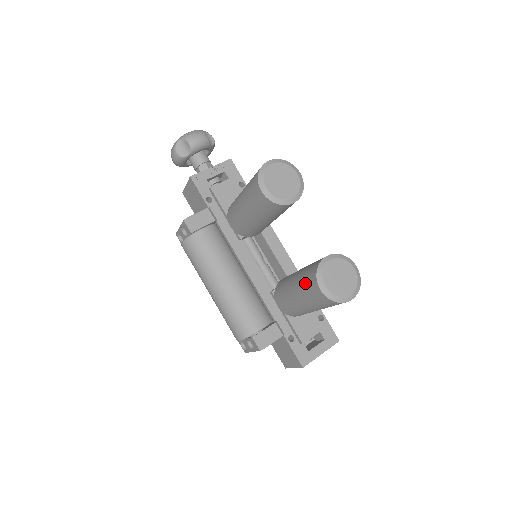
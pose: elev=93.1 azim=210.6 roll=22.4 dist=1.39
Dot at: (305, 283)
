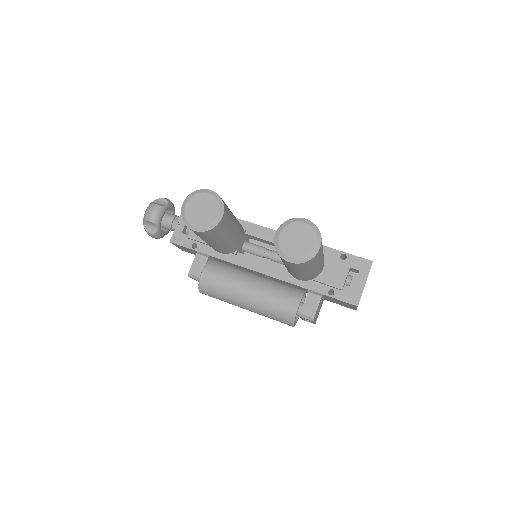
Dot at: (283, 261)
